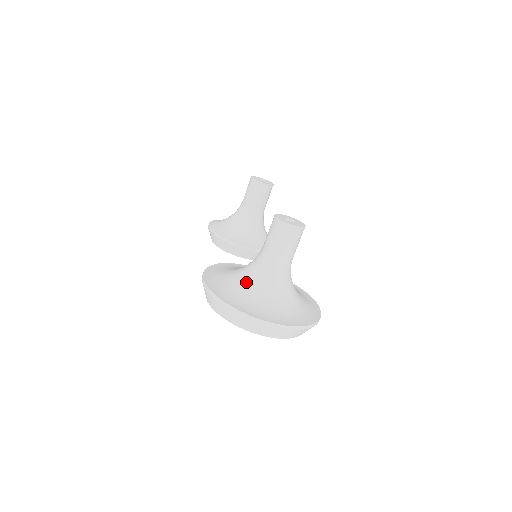
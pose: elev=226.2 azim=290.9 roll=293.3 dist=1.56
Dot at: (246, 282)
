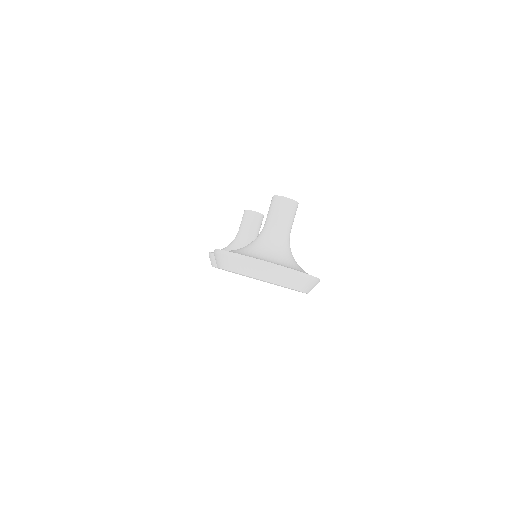
Dot at: (253, 247)
